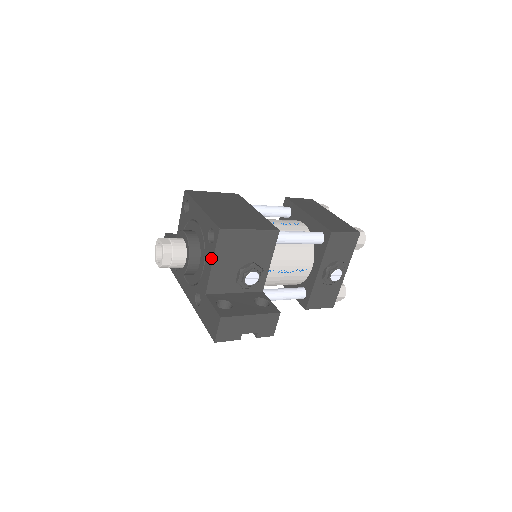
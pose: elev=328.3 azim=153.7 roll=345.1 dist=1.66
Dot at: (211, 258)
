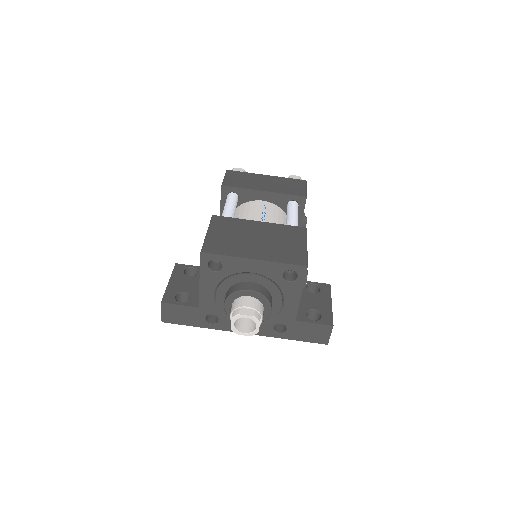
Dot at: (298, 292)
